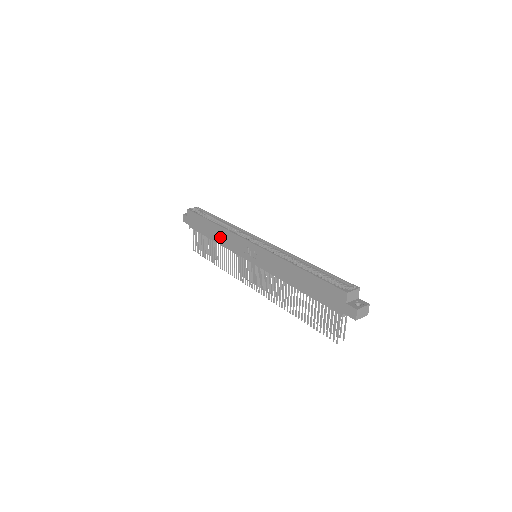
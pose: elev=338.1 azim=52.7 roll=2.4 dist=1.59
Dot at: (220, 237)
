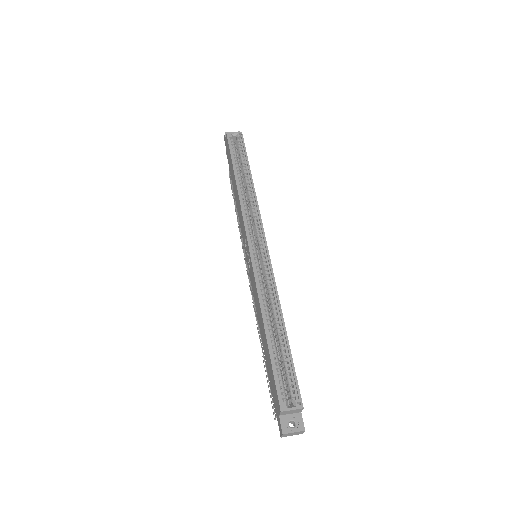
Dot at: (237, 201)
